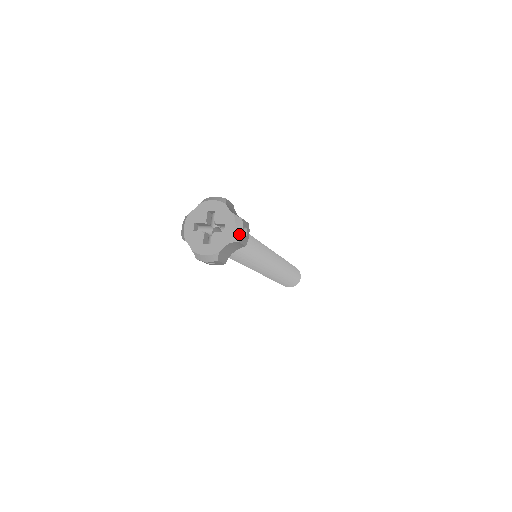
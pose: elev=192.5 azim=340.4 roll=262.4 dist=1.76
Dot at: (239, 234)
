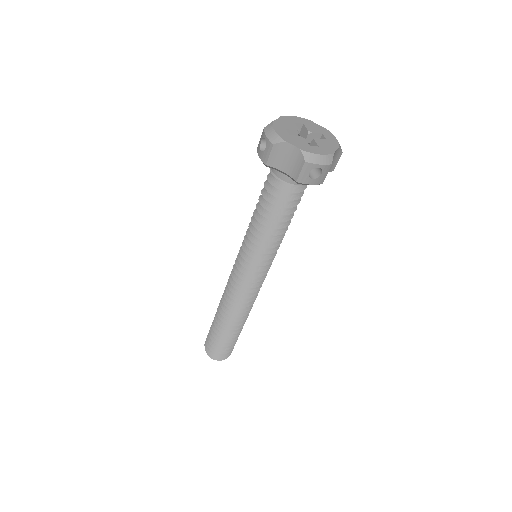
Dot at: occluded
